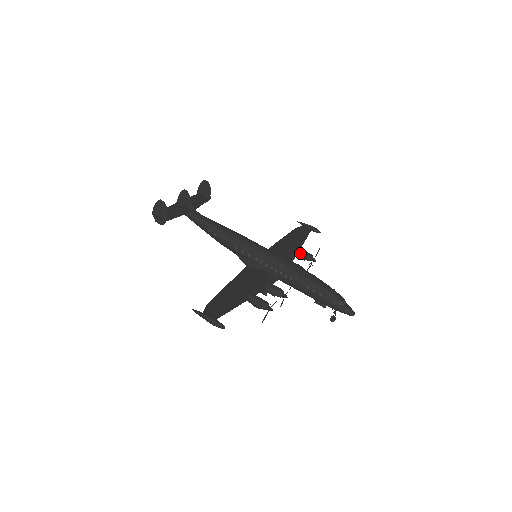
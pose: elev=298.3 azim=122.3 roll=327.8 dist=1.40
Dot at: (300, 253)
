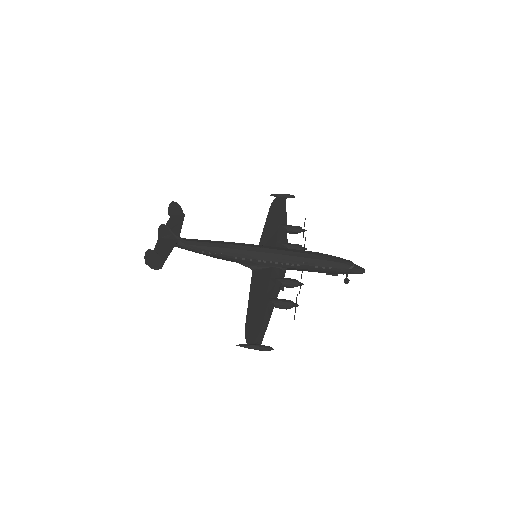
Dot at: (289, 230)
